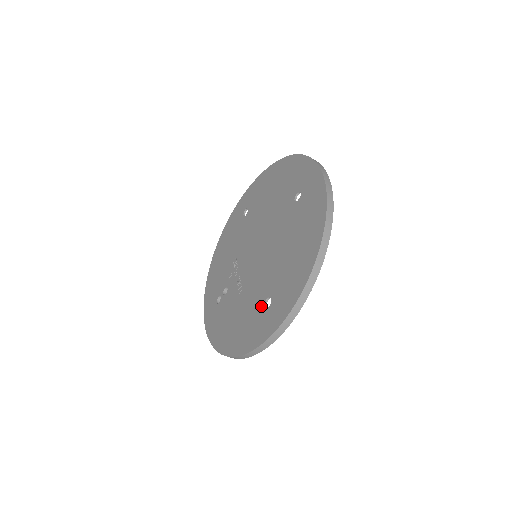
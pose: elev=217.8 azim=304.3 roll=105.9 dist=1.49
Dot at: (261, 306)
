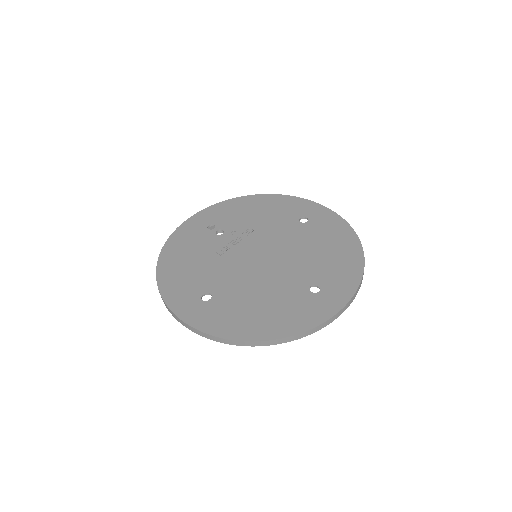
Dot at: (203, 289)
